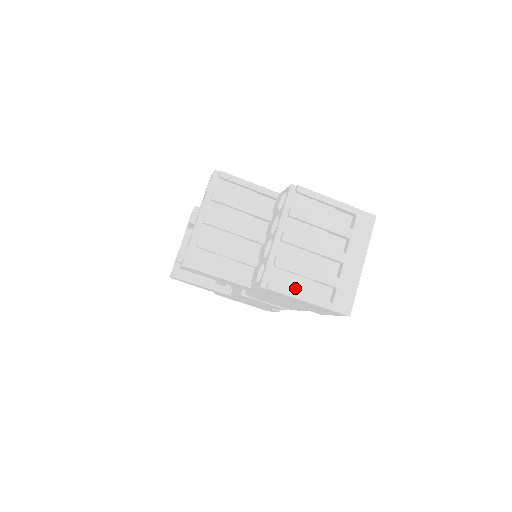
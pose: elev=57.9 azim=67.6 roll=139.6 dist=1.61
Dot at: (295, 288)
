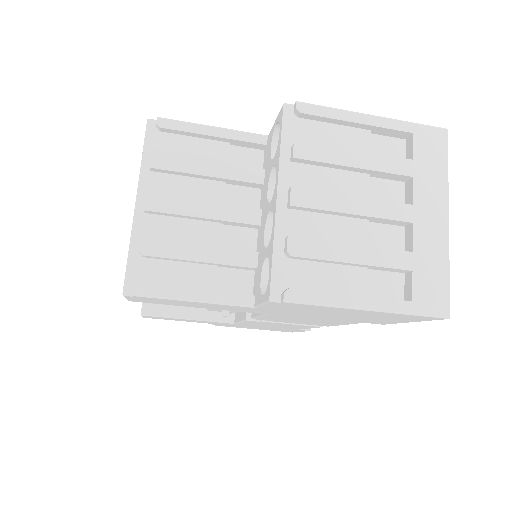
Dot at: (335, 289)
